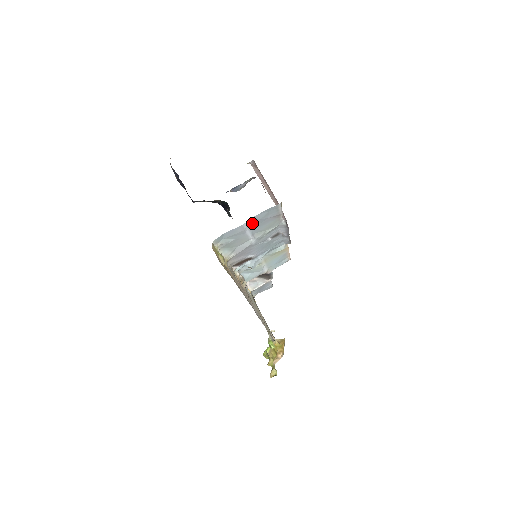
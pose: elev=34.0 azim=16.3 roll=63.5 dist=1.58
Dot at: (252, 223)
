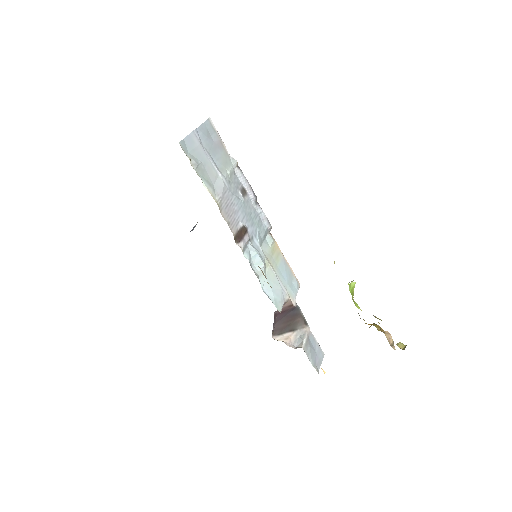
Dot at: (203, 140)
